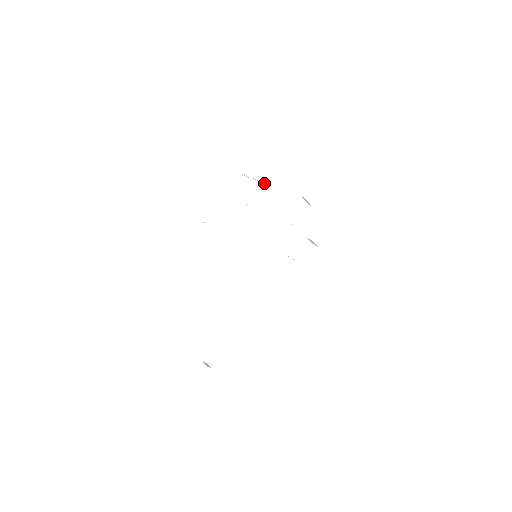
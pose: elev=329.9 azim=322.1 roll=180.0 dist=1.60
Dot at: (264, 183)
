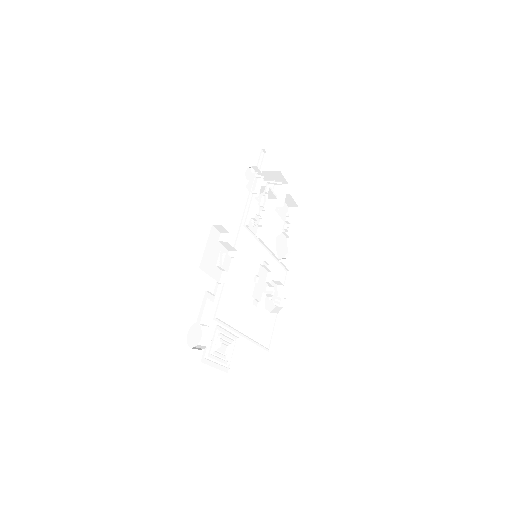
Dot at: (276, 197)
